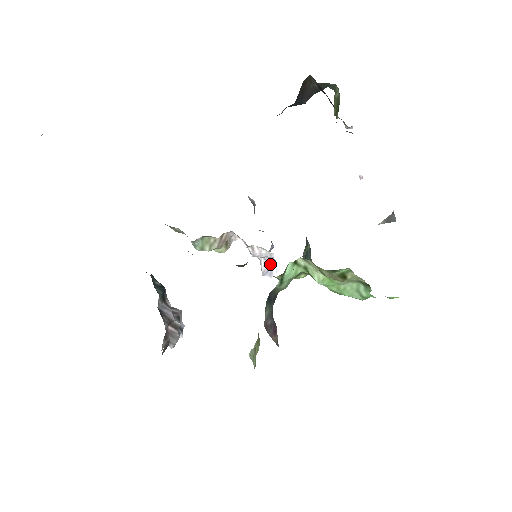
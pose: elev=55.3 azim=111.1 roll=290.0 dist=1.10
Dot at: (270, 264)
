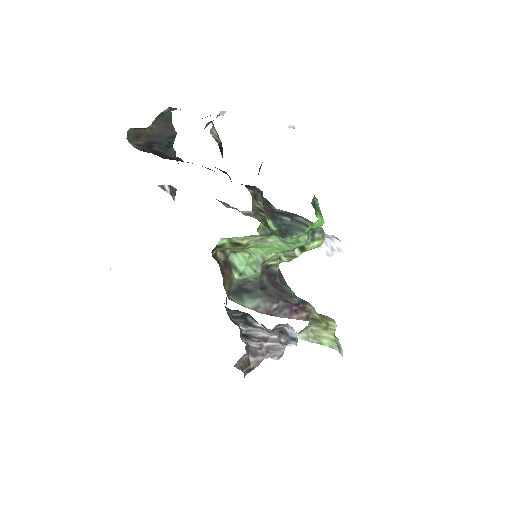
Dot at: (329, 243)
